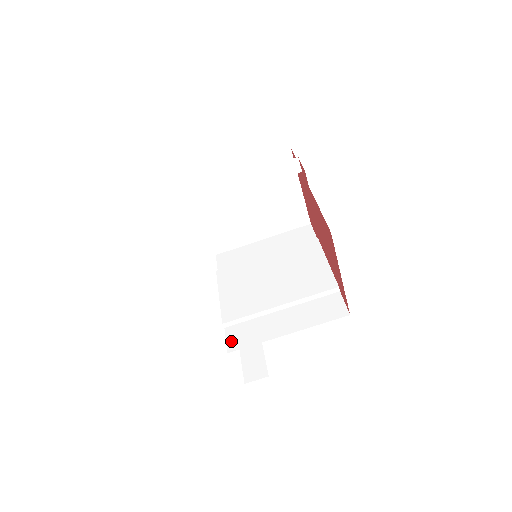
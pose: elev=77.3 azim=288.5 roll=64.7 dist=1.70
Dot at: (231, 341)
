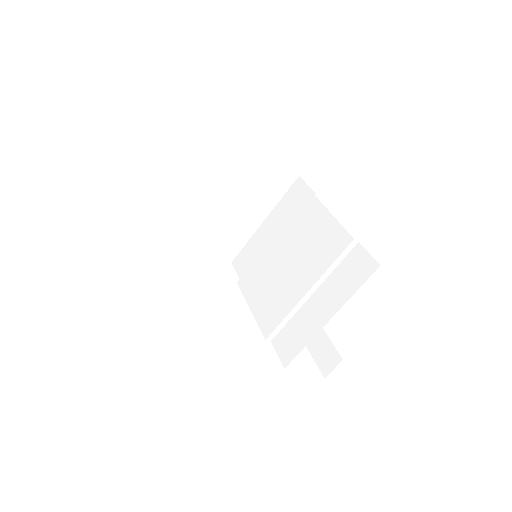
Dot at: (282, 354)
